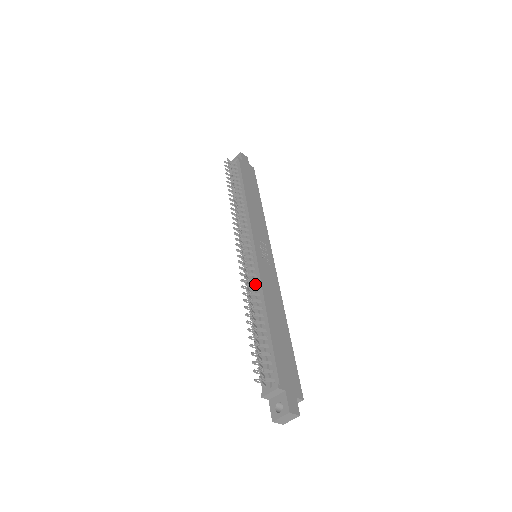
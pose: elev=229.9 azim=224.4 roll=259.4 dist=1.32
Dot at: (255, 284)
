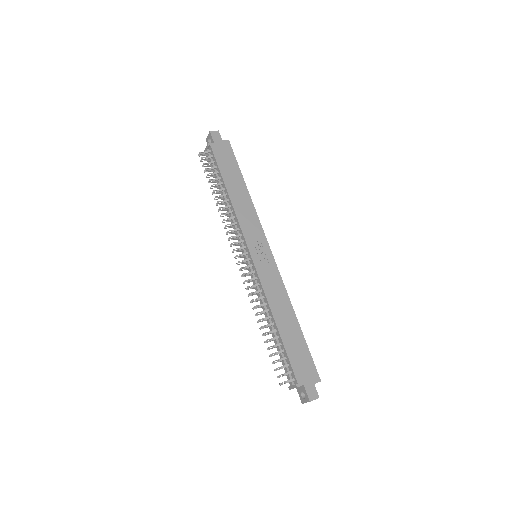
Dot at: (261, 292)
